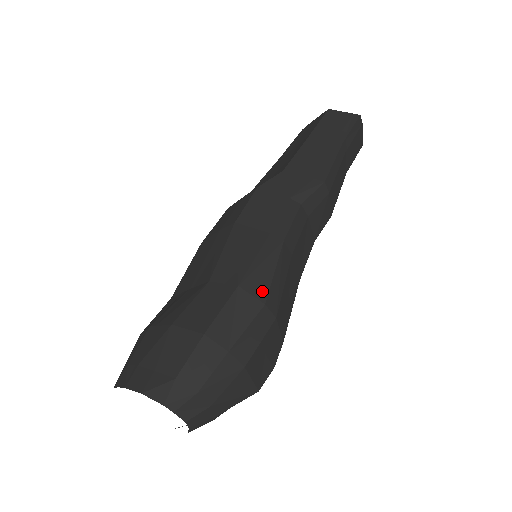
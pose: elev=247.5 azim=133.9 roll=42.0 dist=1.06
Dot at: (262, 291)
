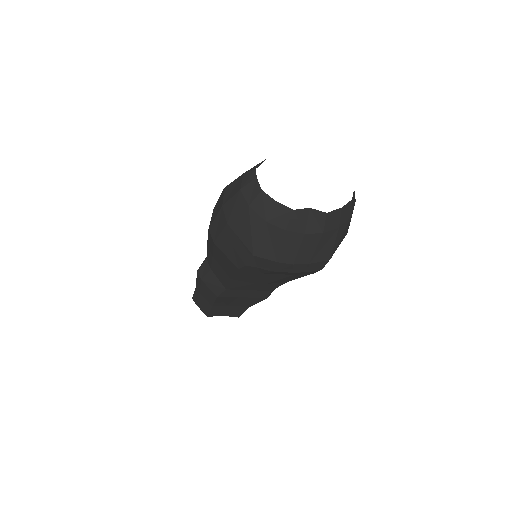
Dot at: occluded
